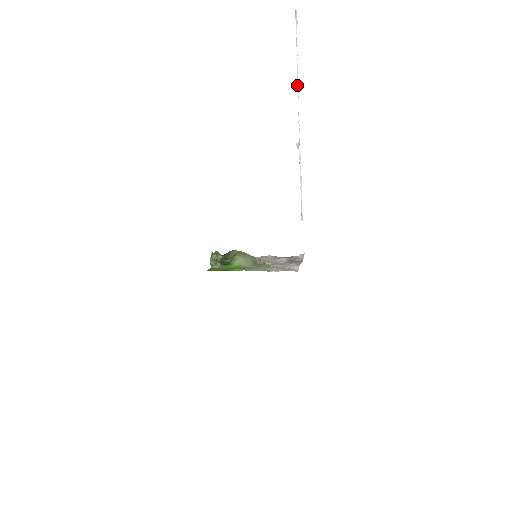
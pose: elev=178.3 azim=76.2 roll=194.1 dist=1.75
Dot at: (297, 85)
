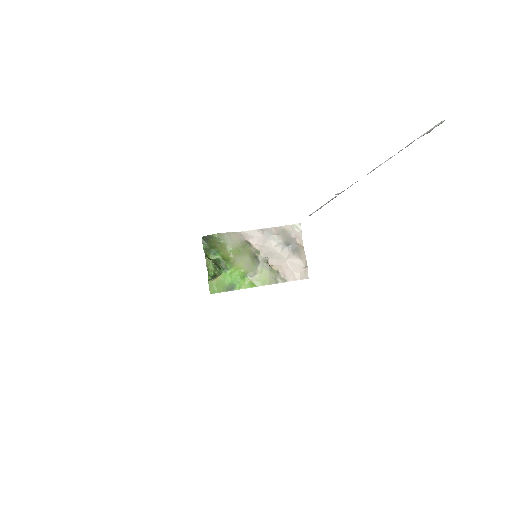
Dot at: (374, 169)
